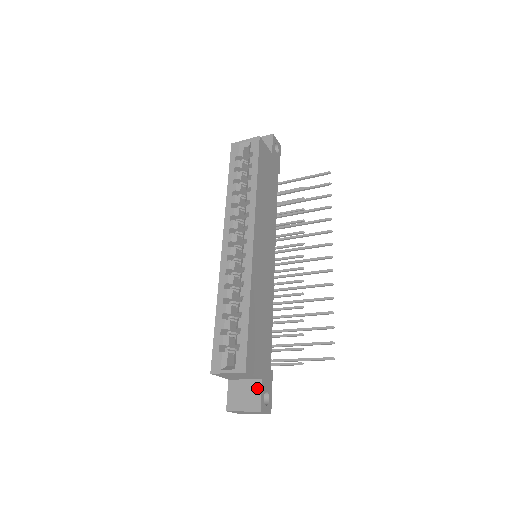
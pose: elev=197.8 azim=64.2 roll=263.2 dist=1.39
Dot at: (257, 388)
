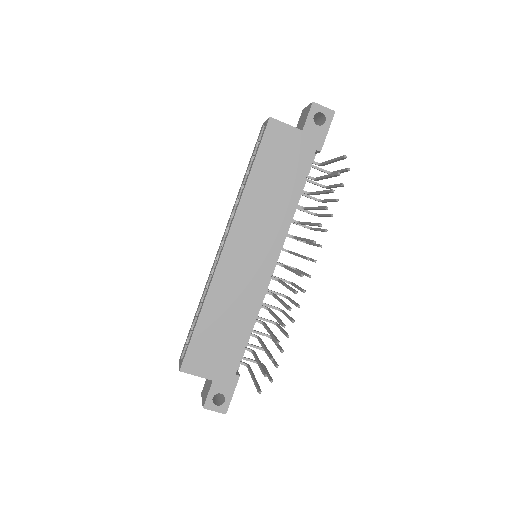
Dot at: (209, 387)
